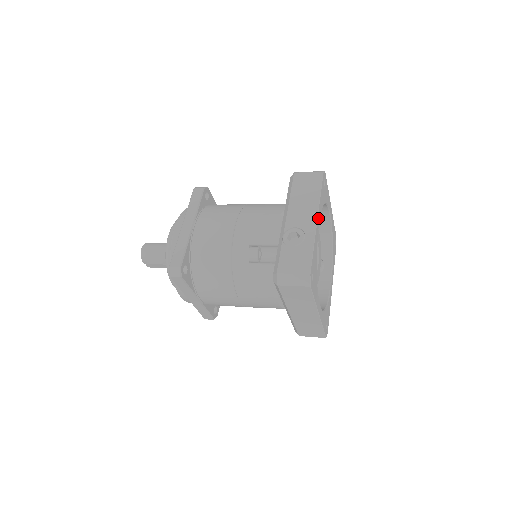
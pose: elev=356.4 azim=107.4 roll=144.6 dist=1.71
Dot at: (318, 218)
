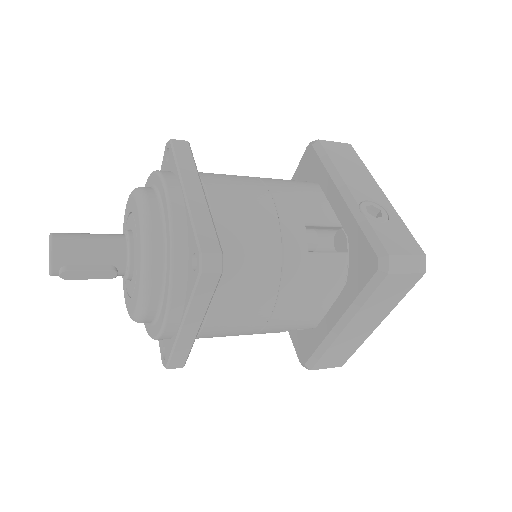
Dot at: occluded
